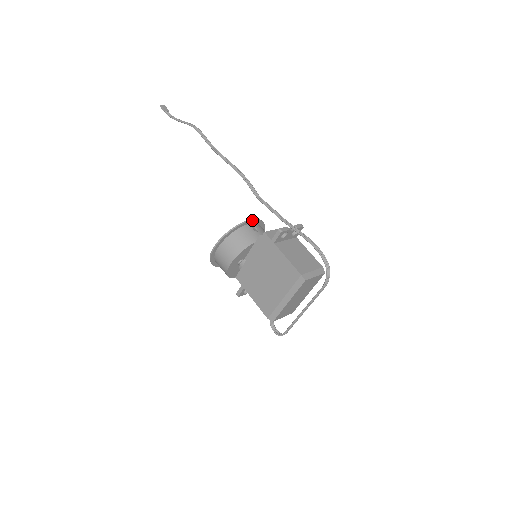
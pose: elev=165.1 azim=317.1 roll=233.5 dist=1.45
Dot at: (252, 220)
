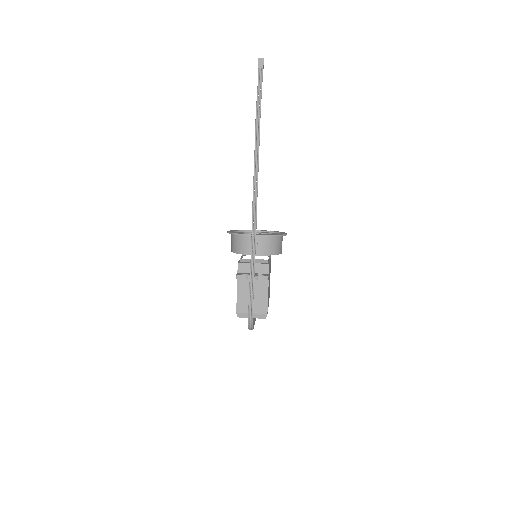
Dot at: occluded
